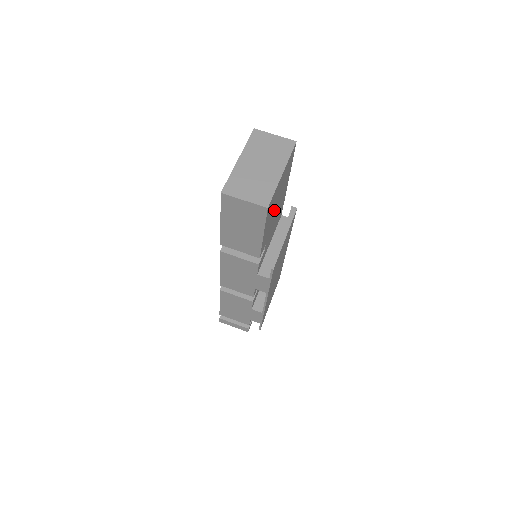
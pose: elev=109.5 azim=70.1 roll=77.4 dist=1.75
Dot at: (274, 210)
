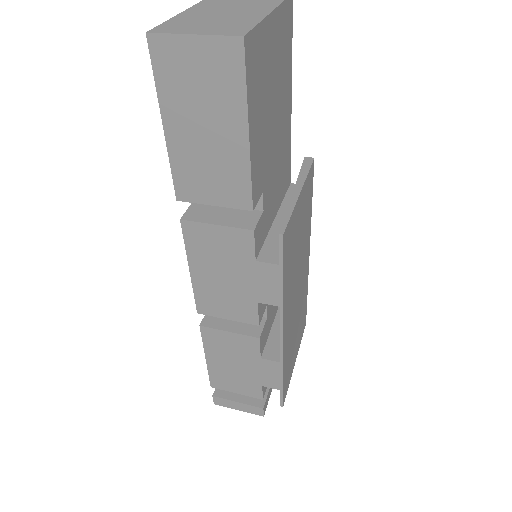
Dot at: (268, 112)
